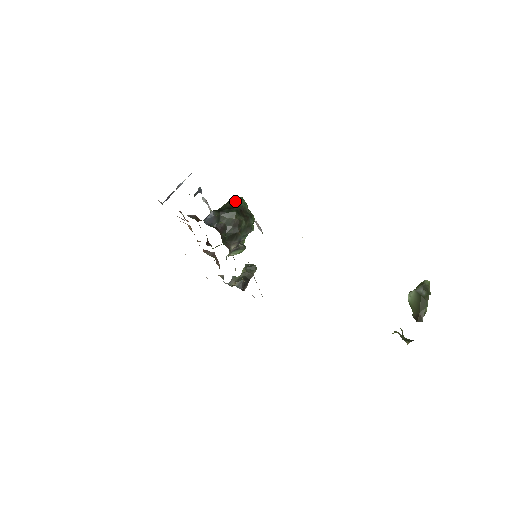
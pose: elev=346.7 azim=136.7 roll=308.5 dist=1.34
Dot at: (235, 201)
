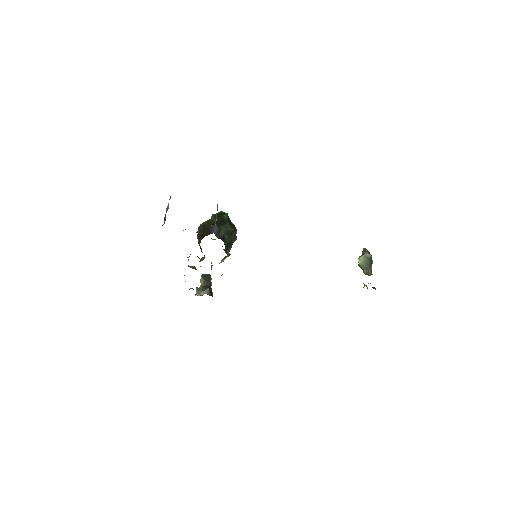
Dot at: (221, 215)
